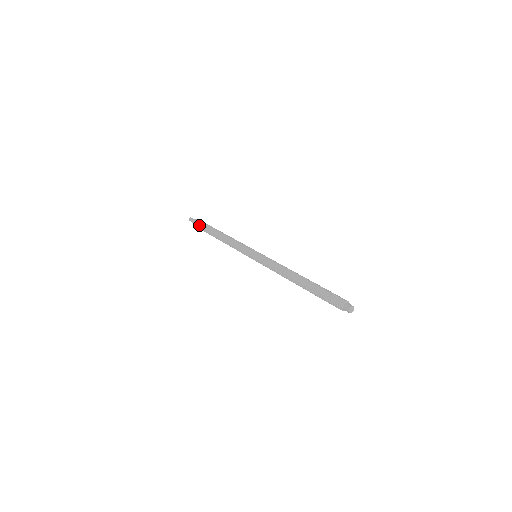
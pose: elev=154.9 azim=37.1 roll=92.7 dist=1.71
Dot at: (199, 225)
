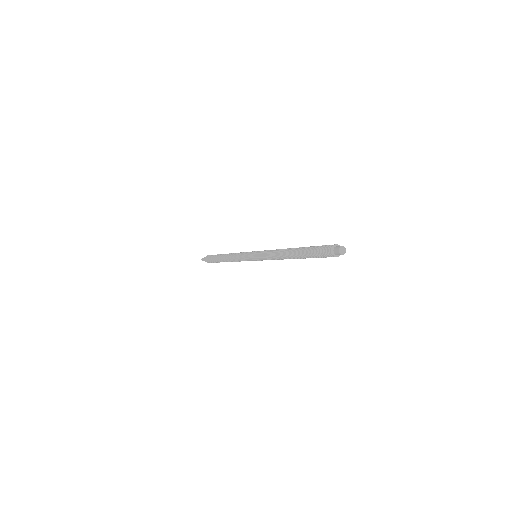
Dot at: occluded
